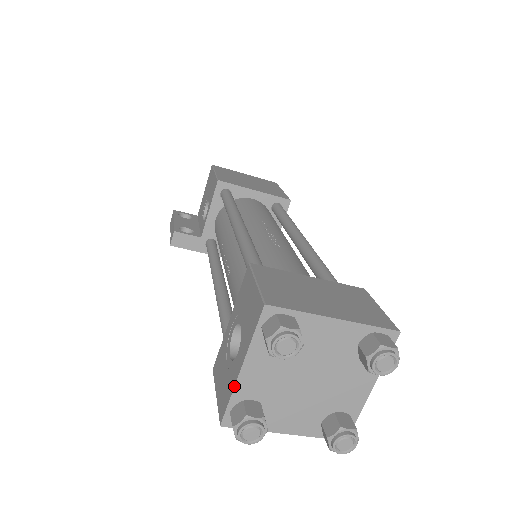
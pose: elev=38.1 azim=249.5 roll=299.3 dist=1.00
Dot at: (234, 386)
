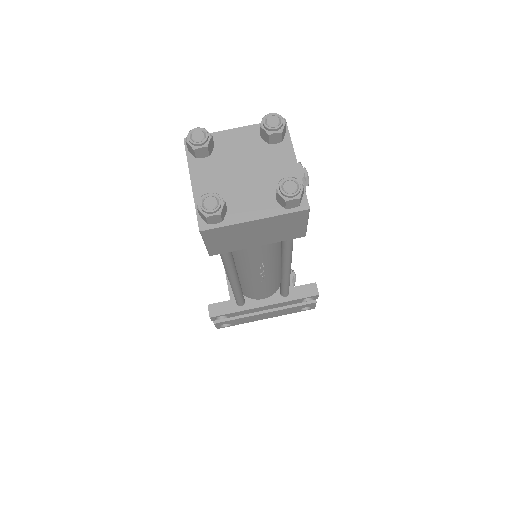
Dot at: (193, 197)
